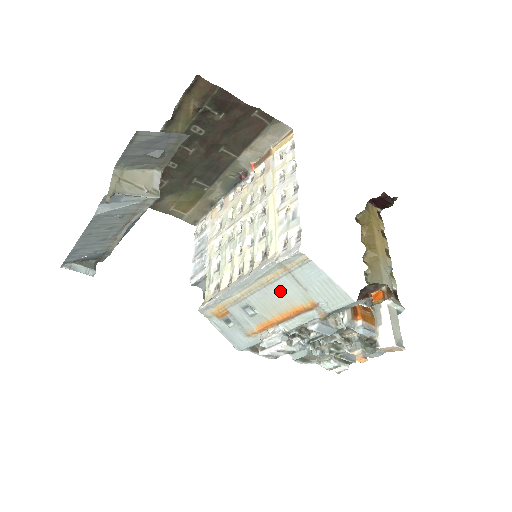
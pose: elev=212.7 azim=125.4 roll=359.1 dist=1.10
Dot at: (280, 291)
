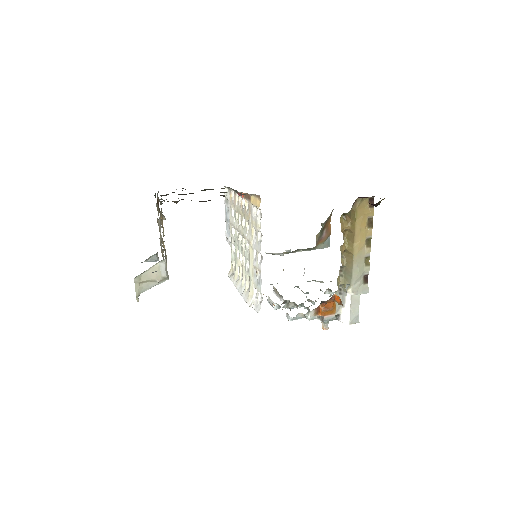
Dot at: occluded
